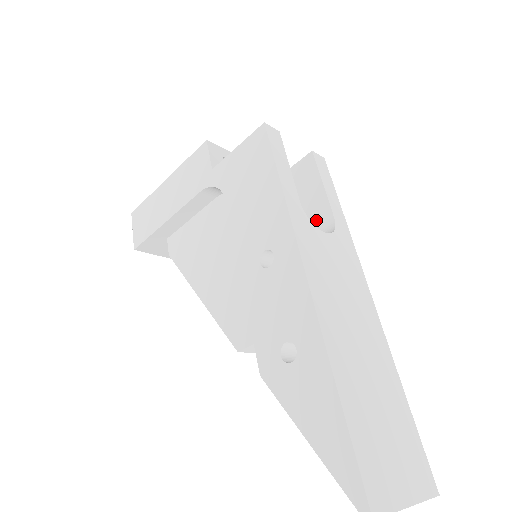
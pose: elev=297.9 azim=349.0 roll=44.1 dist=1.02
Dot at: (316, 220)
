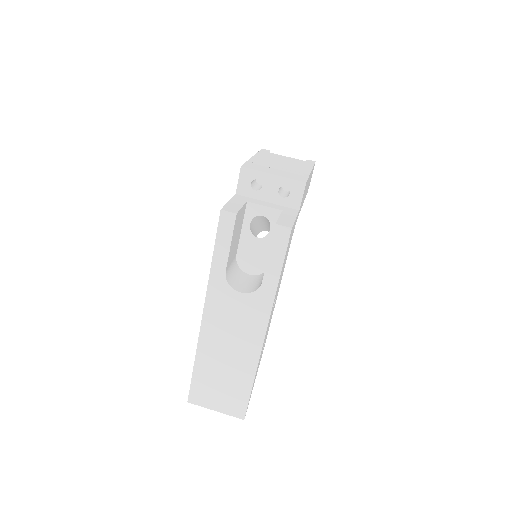
Dot at: occluded
